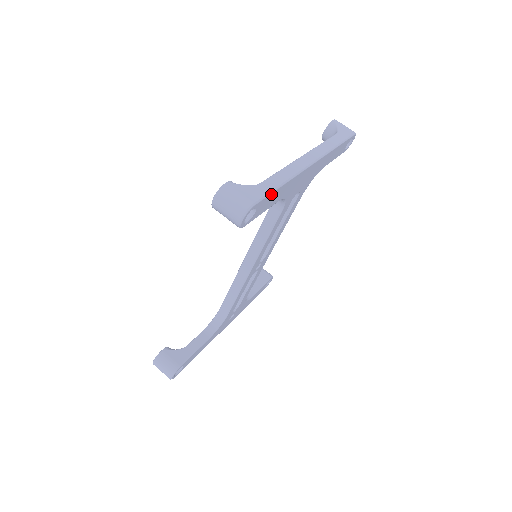
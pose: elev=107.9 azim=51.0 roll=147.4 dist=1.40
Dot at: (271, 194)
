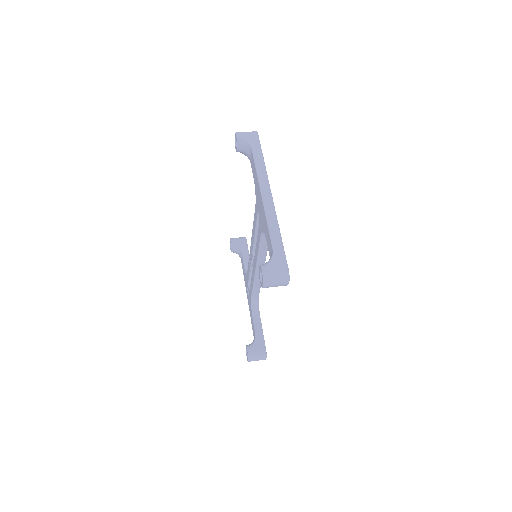
Dot at: (283, 249)
